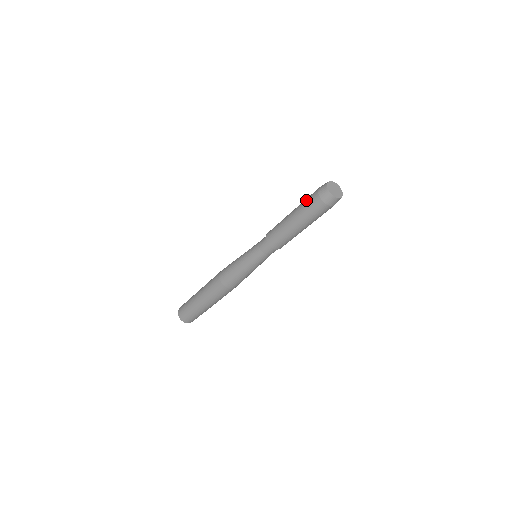
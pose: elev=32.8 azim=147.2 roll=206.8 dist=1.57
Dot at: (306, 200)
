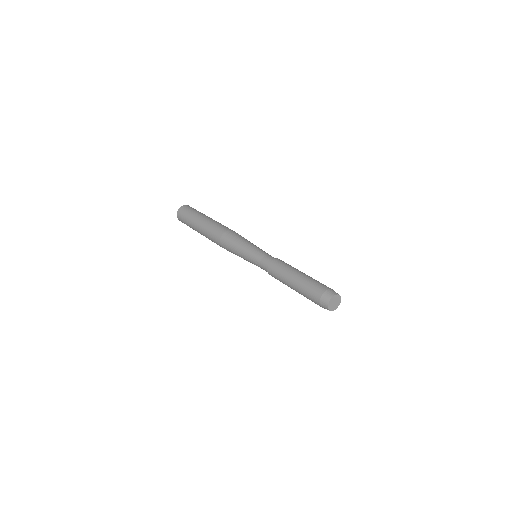
Dot at: (308, 297)
